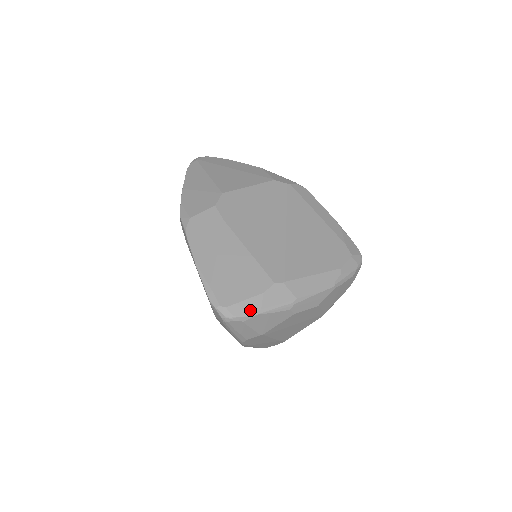
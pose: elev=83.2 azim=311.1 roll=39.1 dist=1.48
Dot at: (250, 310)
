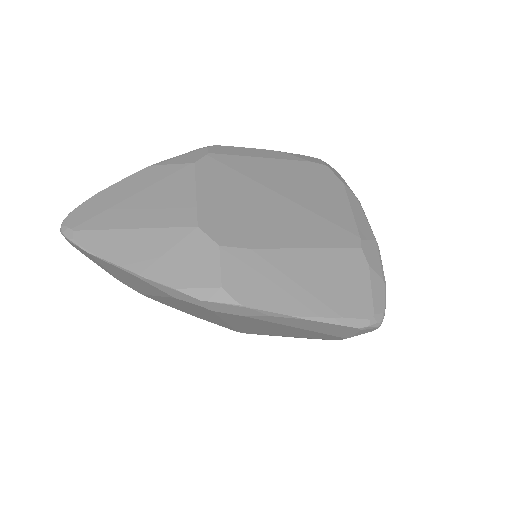
Dot at: (382, 291)
